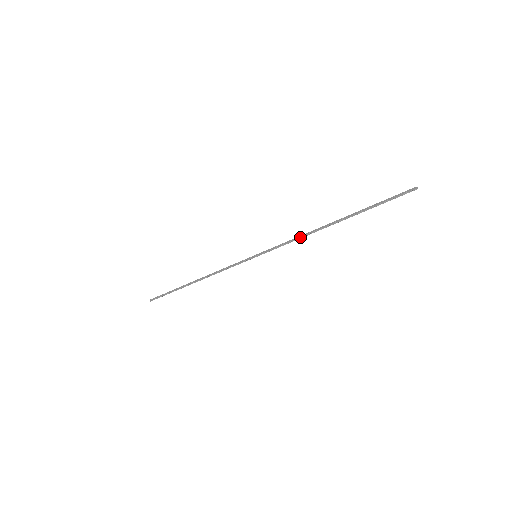
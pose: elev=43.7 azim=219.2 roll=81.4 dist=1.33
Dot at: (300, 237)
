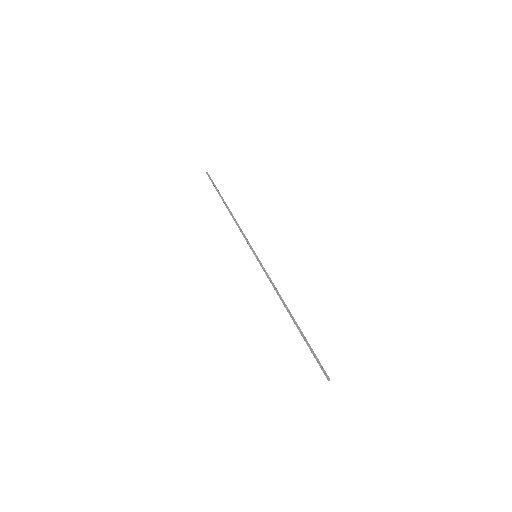
Dot at: (276, 290)
